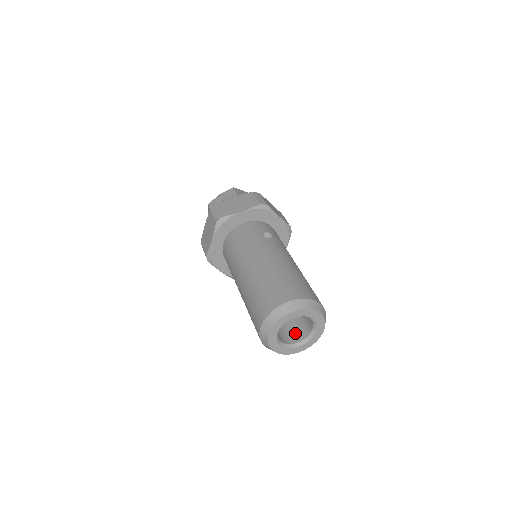
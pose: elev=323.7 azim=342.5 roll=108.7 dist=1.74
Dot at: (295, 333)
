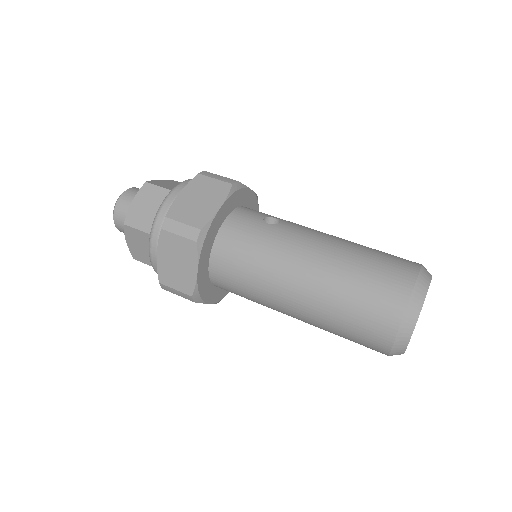
Dot at: occluded
